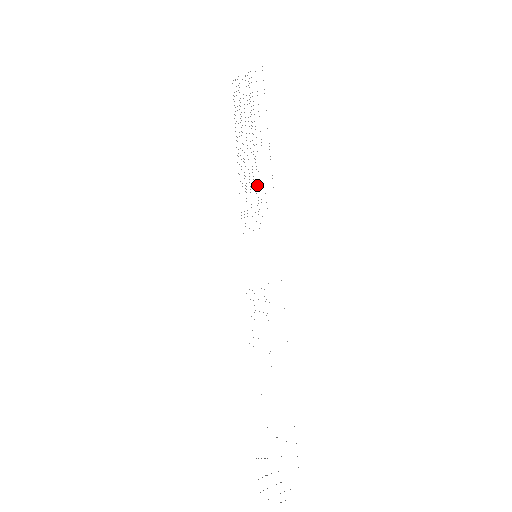
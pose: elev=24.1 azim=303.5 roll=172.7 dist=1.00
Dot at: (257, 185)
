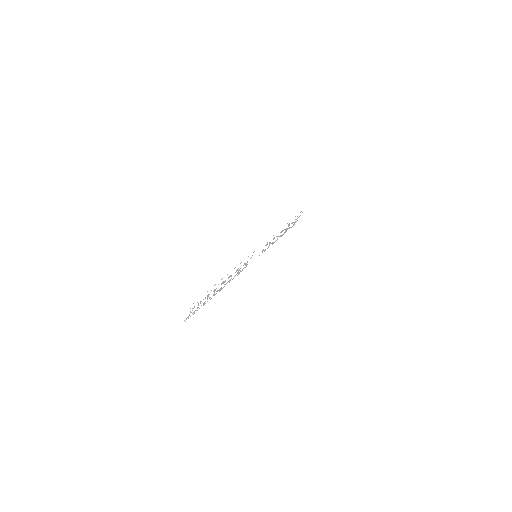
Dot at: occluded
